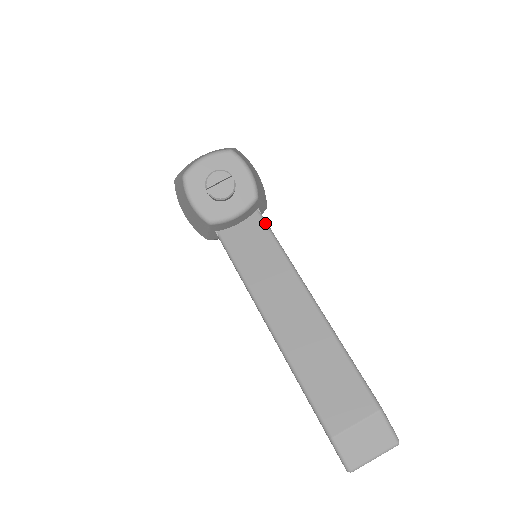
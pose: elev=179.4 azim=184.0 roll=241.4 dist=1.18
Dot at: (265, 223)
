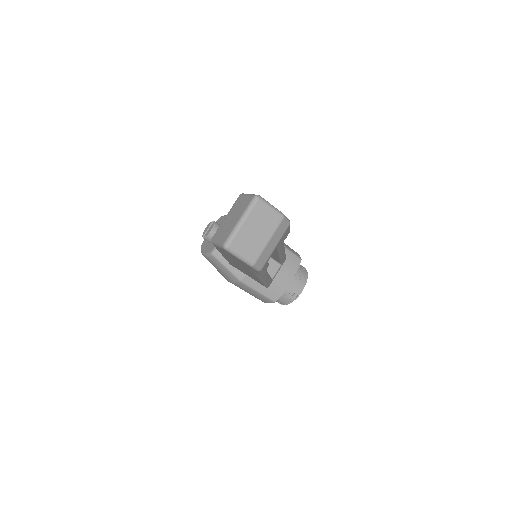
Dot at: occluded
